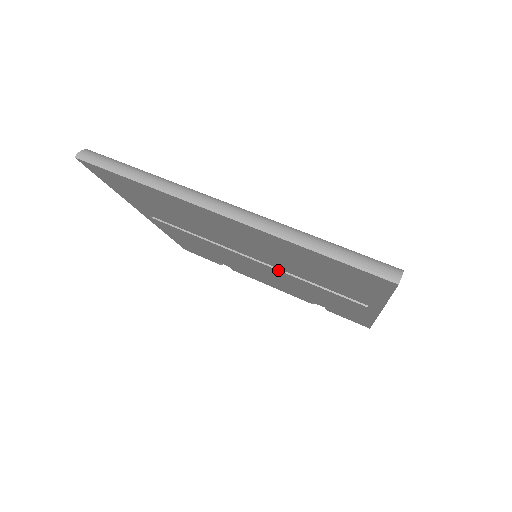
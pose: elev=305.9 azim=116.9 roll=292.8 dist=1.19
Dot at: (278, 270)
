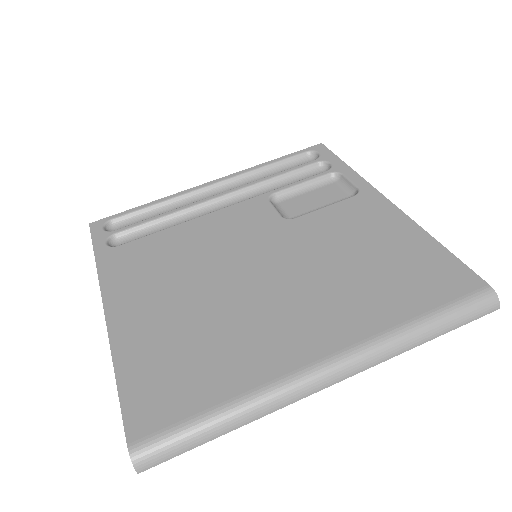
Dot at: occluded
